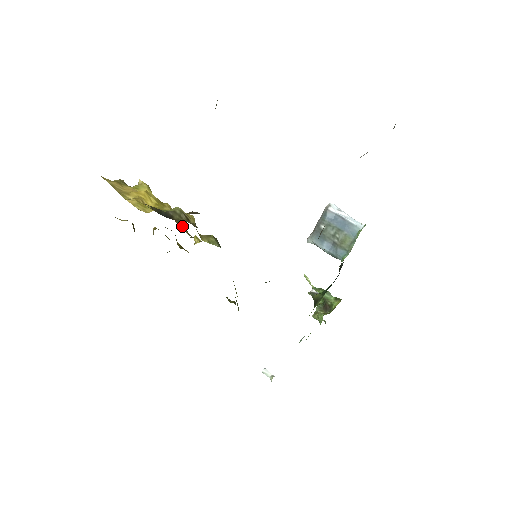
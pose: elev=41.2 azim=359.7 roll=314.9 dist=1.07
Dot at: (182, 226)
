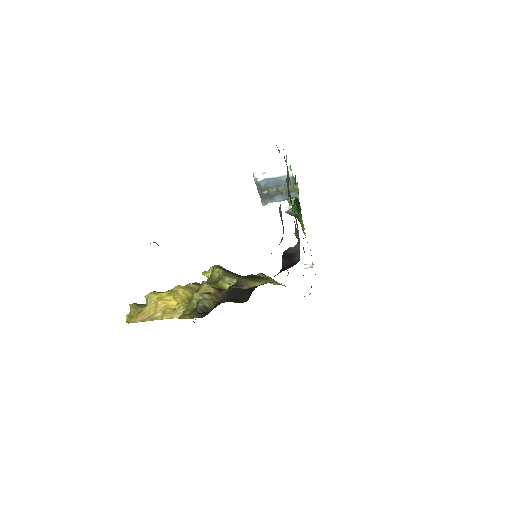
Dot at: occluded
